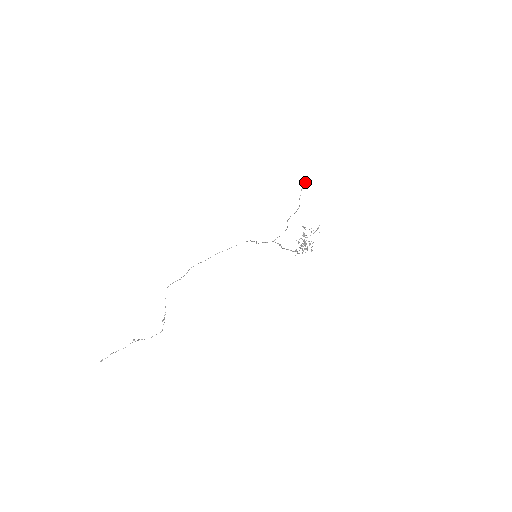
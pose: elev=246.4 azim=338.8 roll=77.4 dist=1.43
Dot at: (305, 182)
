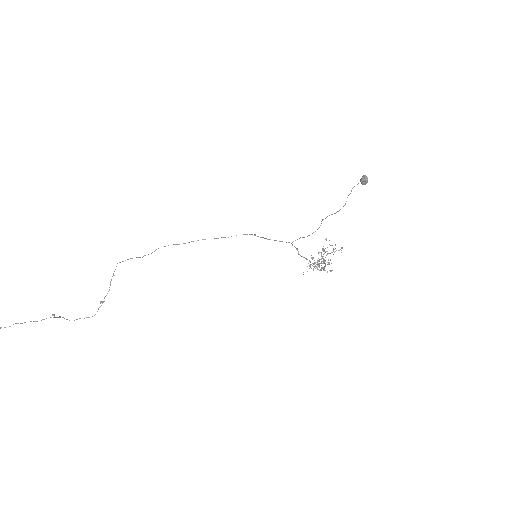
Dot at: (362, 178)
